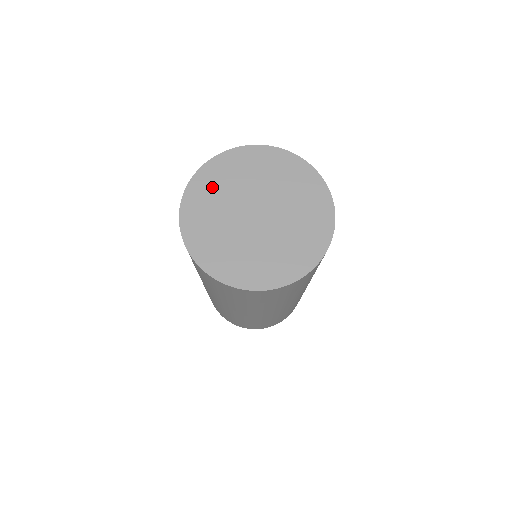
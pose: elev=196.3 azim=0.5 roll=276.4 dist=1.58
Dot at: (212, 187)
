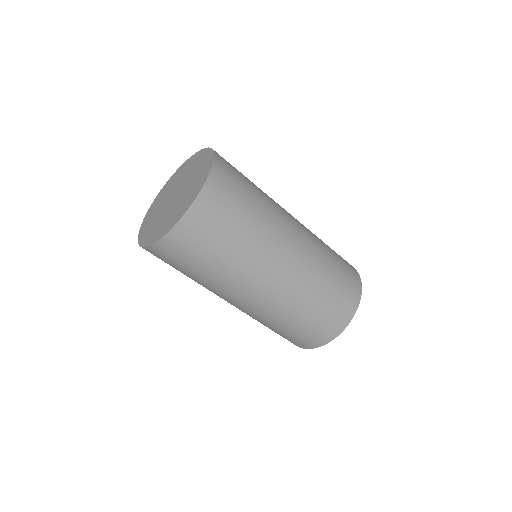
Dot at: (162, 195)
